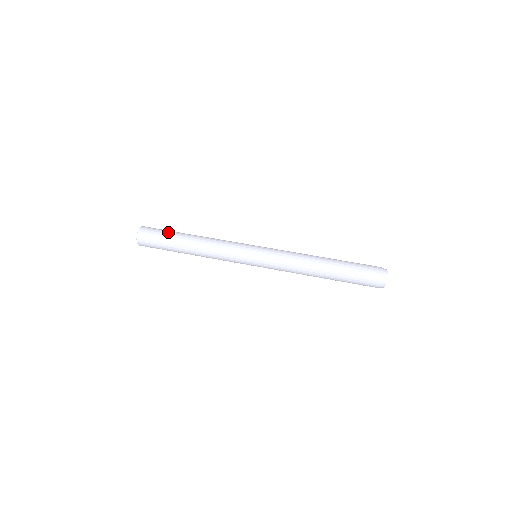
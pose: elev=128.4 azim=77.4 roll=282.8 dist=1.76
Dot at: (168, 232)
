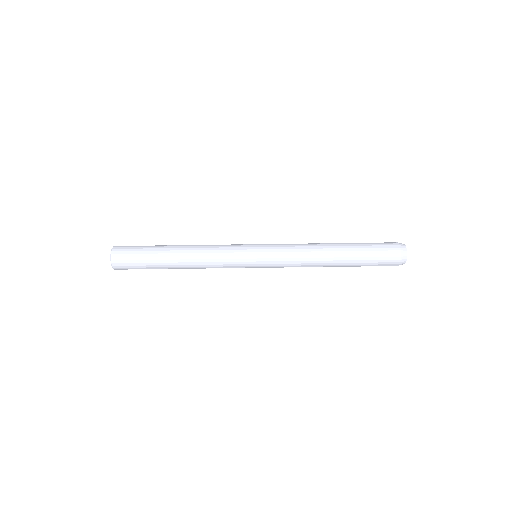
Dot at: (146, 260)
